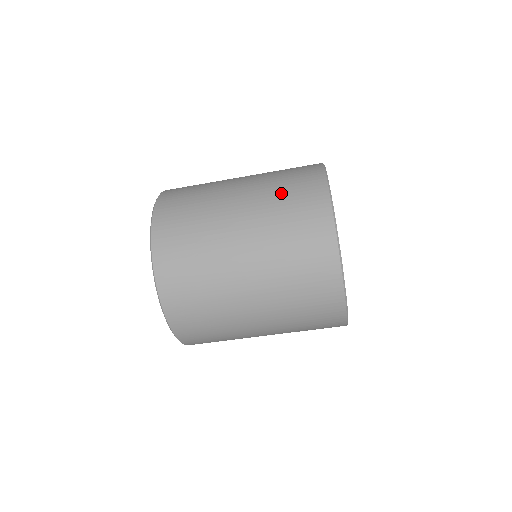
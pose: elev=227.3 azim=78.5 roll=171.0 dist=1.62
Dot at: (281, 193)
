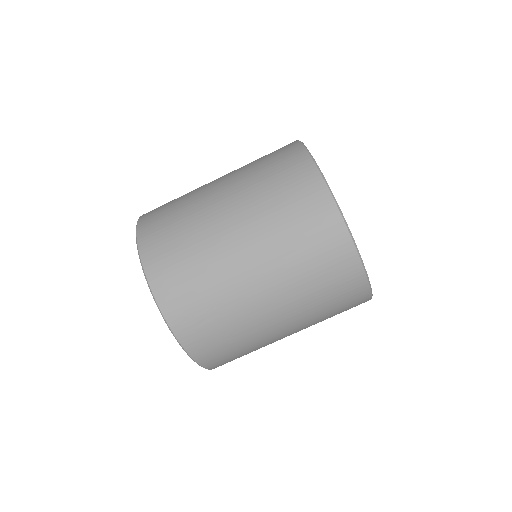
Dot at: (280, 212)
